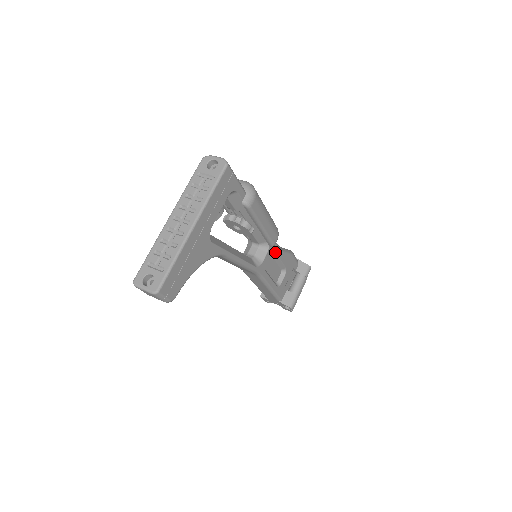
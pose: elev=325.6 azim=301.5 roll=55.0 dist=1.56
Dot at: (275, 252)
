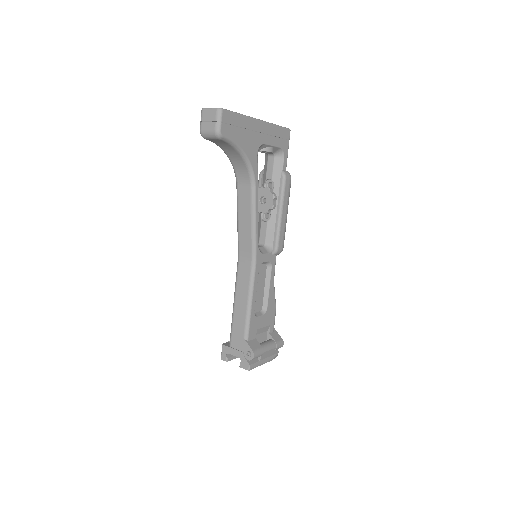
Dot at: (271, 269)
